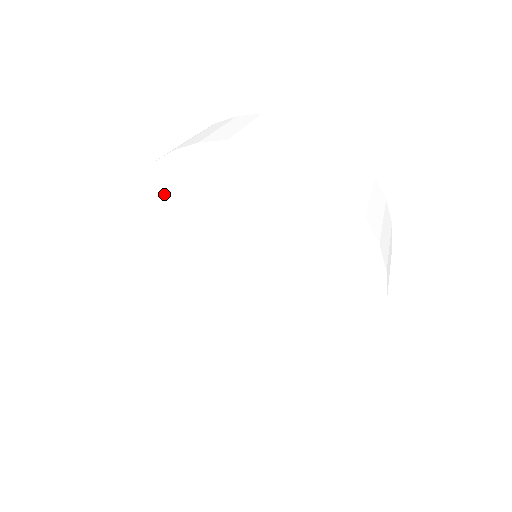
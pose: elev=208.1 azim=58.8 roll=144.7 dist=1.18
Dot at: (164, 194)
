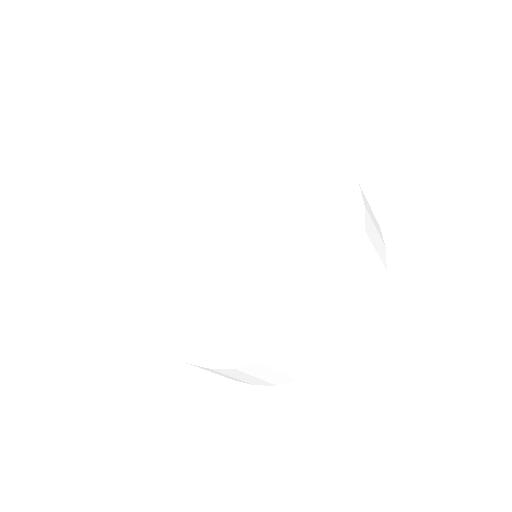
Dot at: (175, 202)
